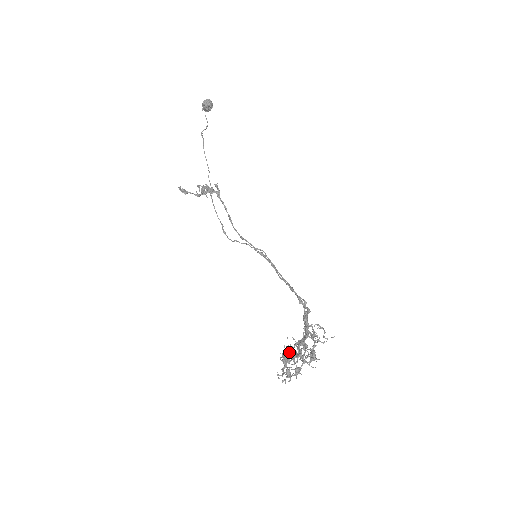
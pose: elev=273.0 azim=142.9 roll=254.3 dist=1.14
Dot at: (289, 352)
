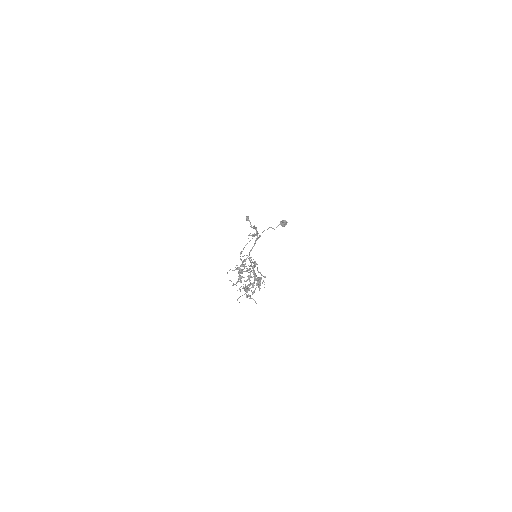
Dot at: (244, 271)
